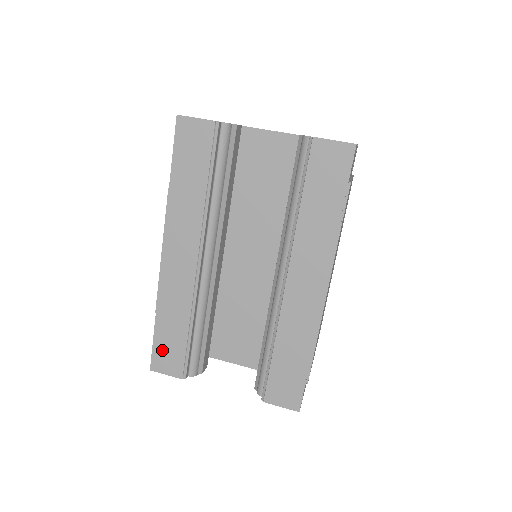
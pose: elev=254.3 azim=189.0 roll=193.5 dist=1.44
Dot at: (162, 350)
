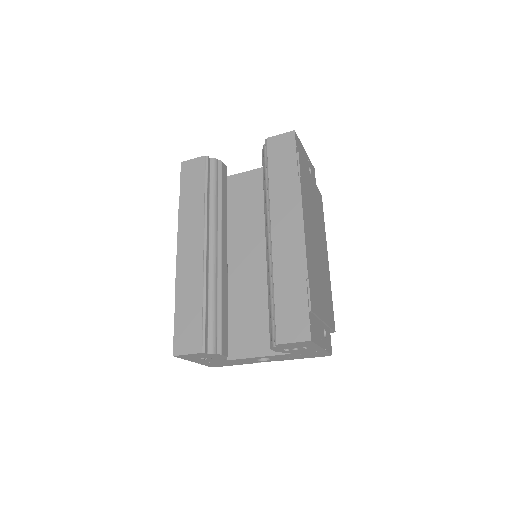
Dot at: (182, 331)
